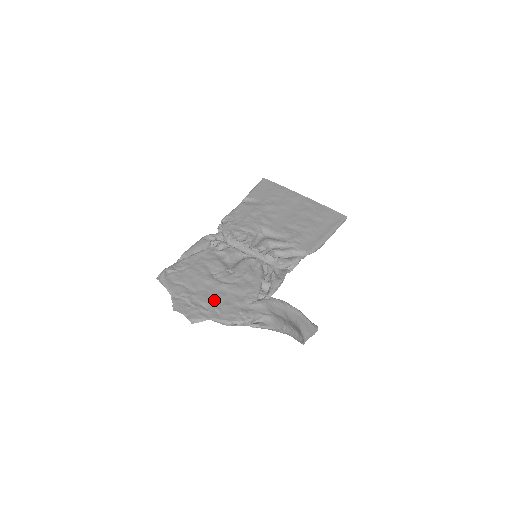
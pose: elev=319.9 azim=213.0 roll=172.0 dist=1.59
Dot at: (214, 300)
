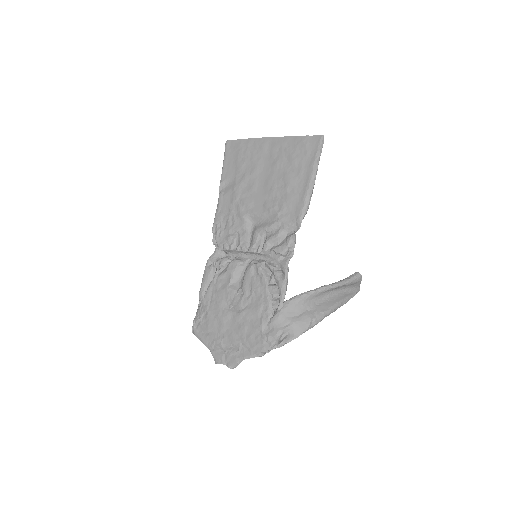
Dot at: (239, 336)
